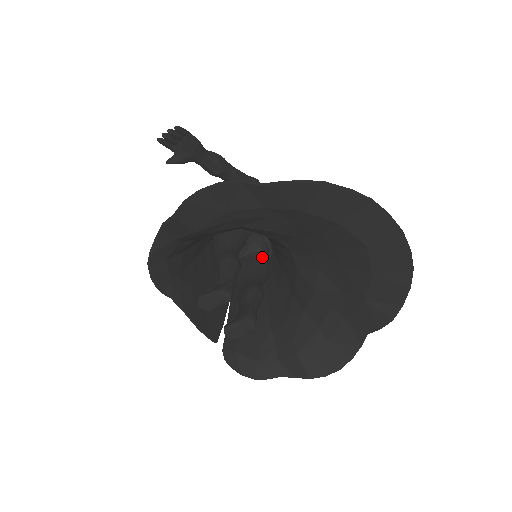
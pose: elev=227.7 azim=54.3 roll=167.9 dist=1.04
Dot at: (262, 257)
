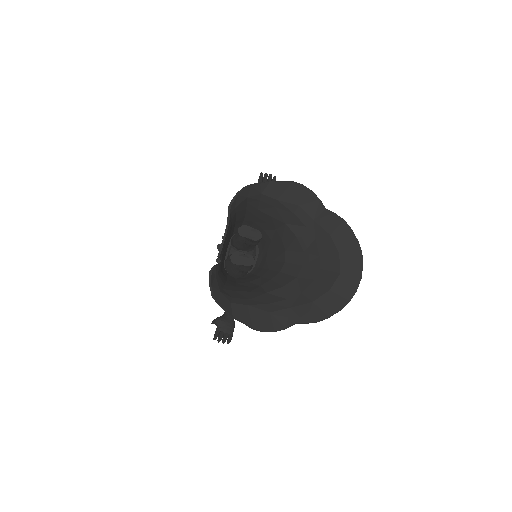
Dot at: occluded
